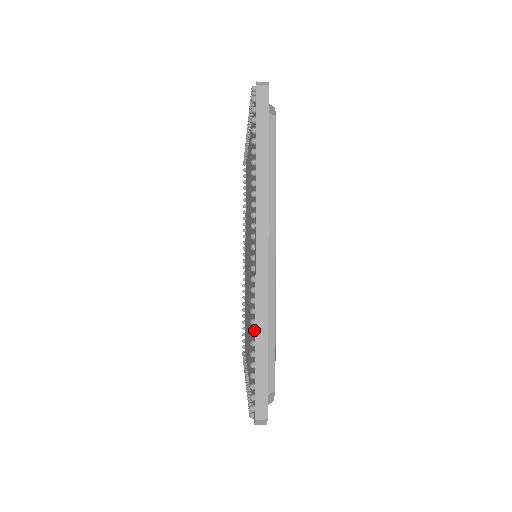
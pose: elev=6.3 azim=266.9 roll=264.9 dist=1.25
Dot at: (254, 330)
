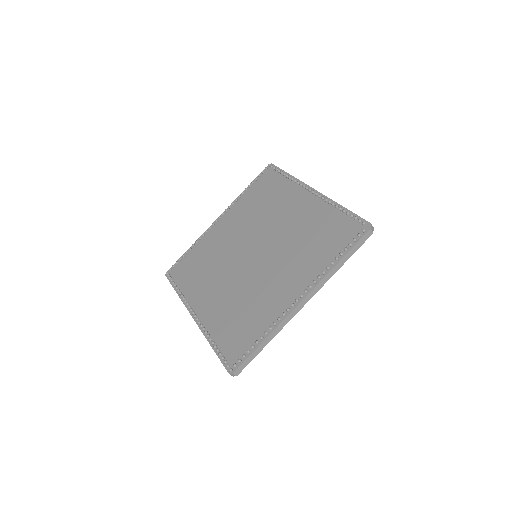
Dot at: (337, 206)
